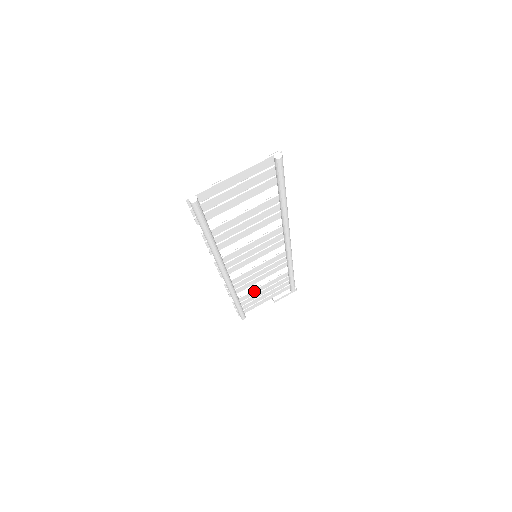
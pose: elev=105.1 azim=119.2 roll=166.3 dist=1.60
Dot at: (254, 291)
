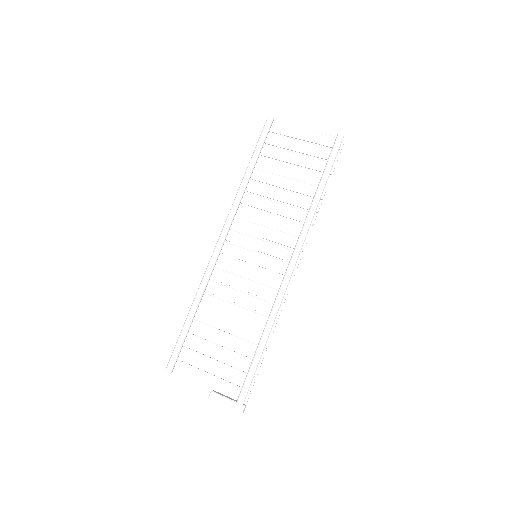
Dot at: (213, 331)
